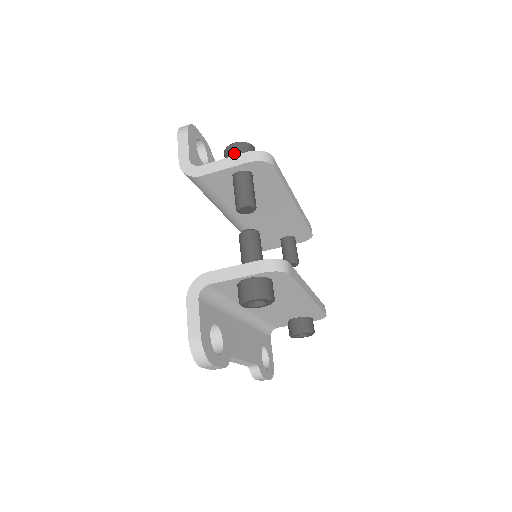
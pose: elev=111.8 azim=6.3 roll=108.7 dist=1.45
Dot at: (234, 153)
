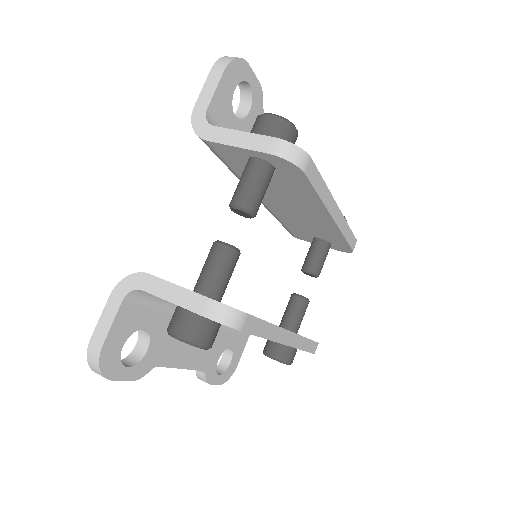
Dot at: (262, 129)
